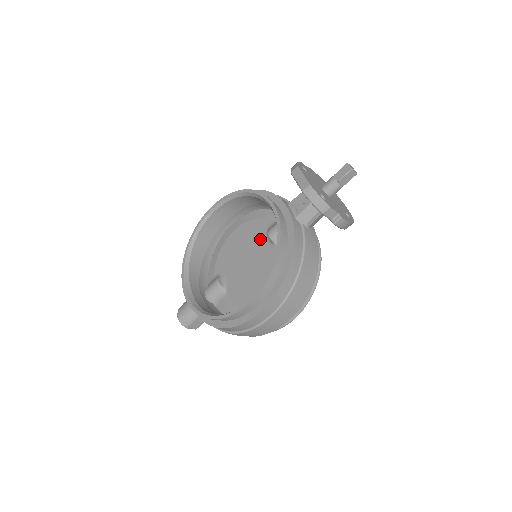
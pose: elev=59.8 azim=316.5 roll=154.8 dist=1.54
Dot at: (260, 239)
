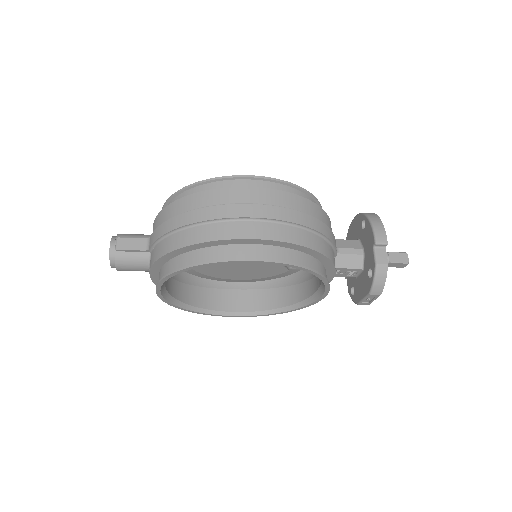
Dot at: occluded
